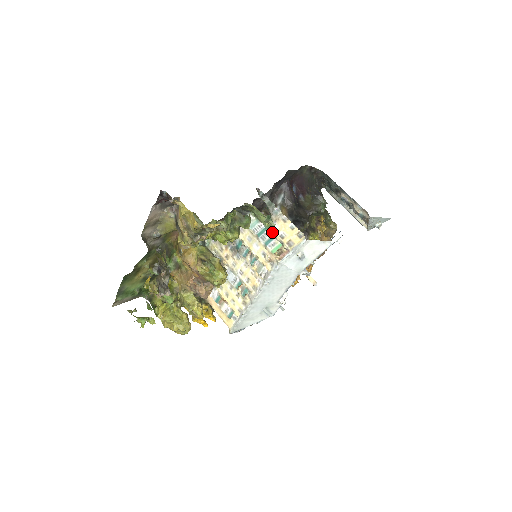
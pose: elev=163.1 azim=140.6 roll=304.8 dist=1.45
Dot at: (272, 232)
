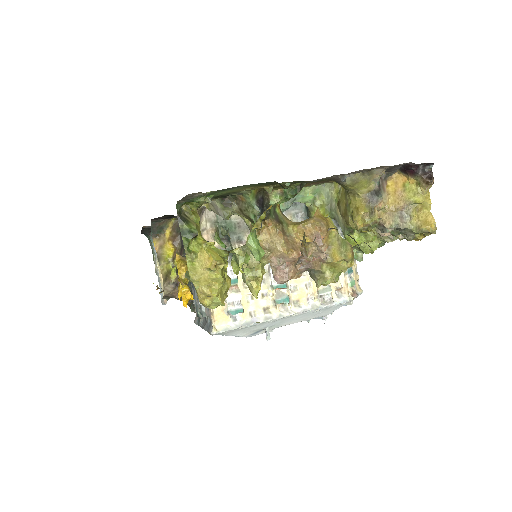
Dot at: occluded
